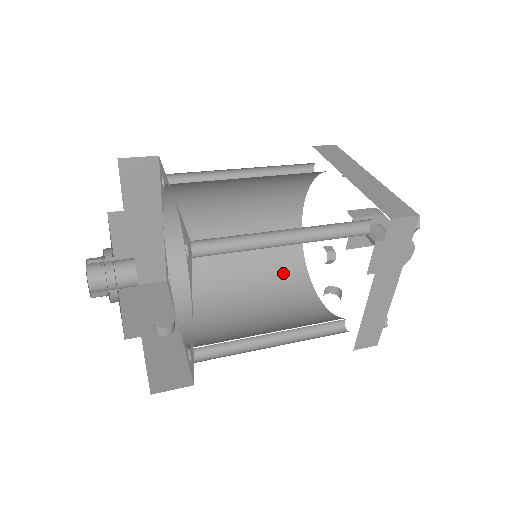
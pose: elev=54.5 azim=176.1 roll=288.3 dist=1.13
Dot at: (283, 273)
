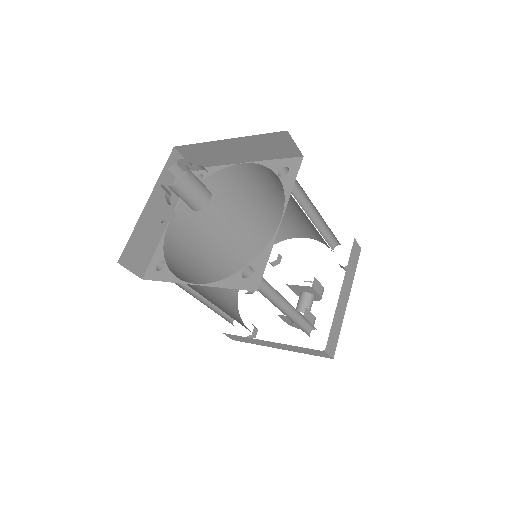
Dot at: (247, 246)
